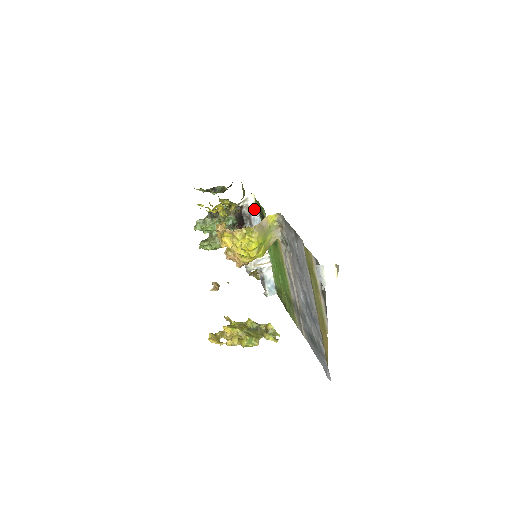
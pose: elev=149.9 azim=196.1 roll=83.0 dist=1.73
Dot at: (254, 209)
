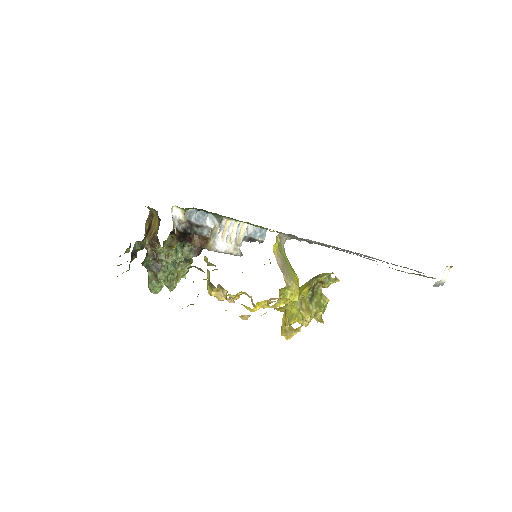
Dot at: (187, 214)
